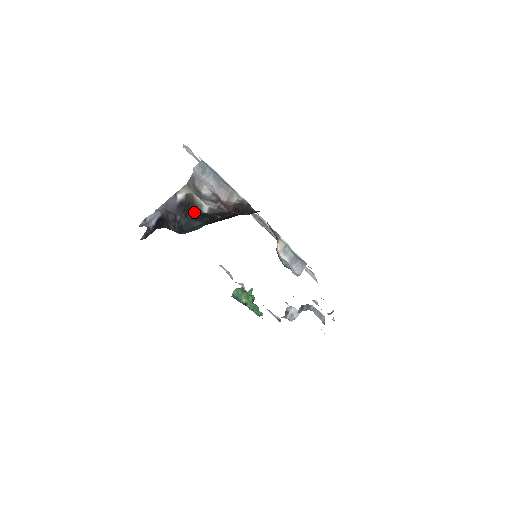
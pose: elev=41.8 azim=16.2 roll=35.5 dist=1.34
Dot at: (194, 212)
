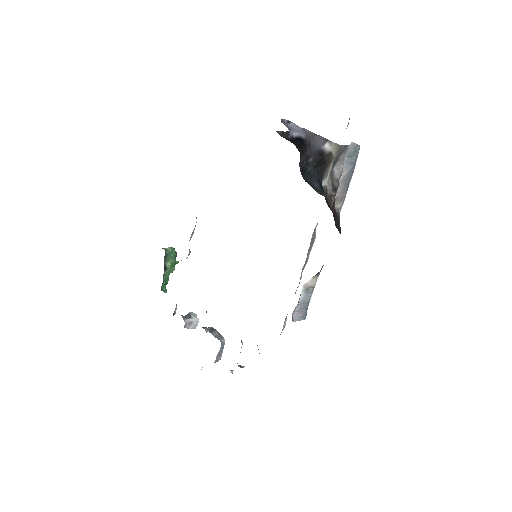
Dot at: (321, 173)
